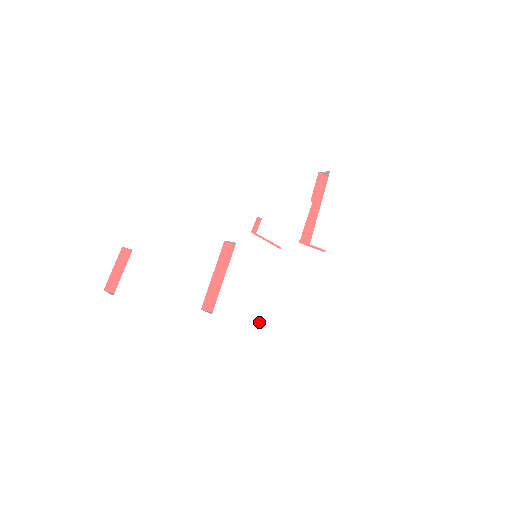
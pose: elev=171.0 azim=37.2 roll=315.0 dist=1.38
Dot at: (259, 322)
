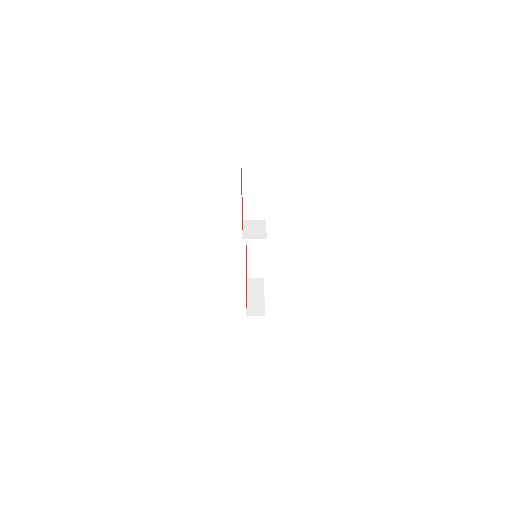
Dot at: occluded
